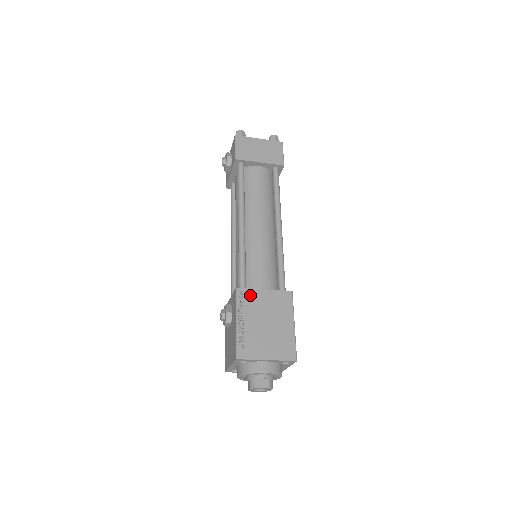
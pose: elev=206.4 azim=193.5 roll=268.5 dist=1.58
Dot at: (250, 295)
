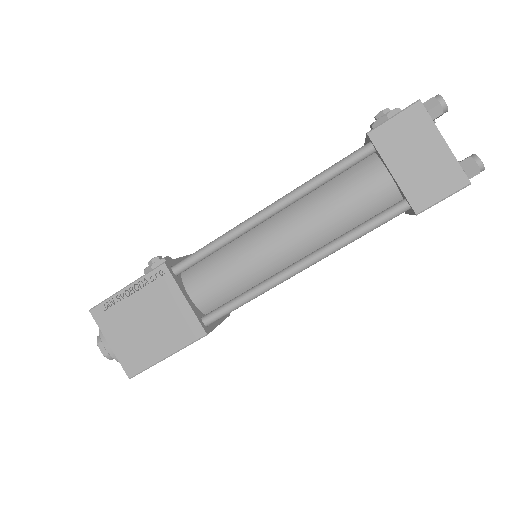
Dot at: (167, 284)
